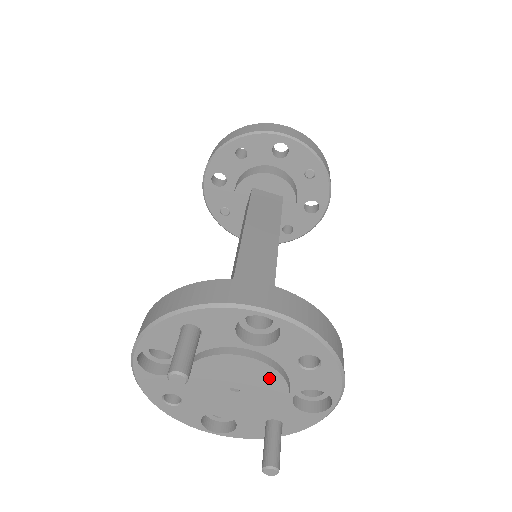
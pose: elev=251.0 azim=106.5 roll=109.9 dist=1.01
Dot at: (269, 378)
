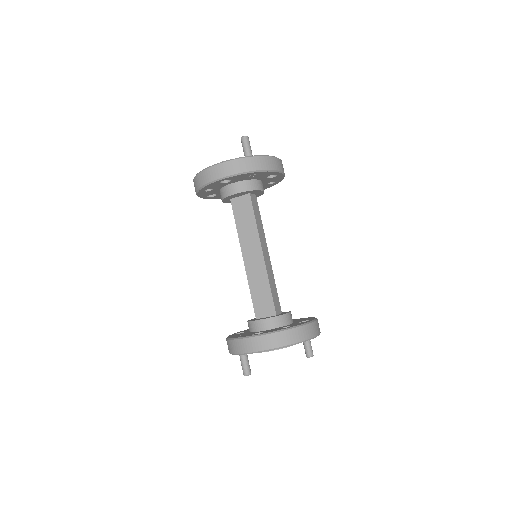
Dot at: occluded
